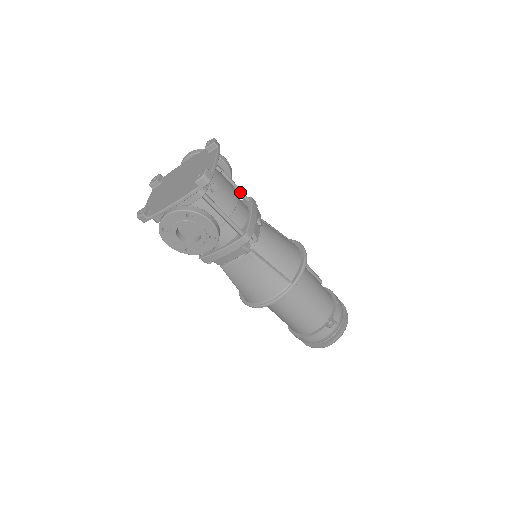
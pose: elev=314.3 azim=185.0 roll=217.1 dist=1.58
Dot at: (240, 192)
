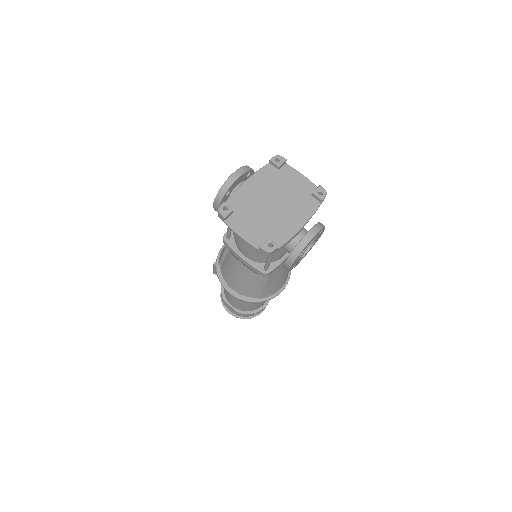
Dot at: occluded
